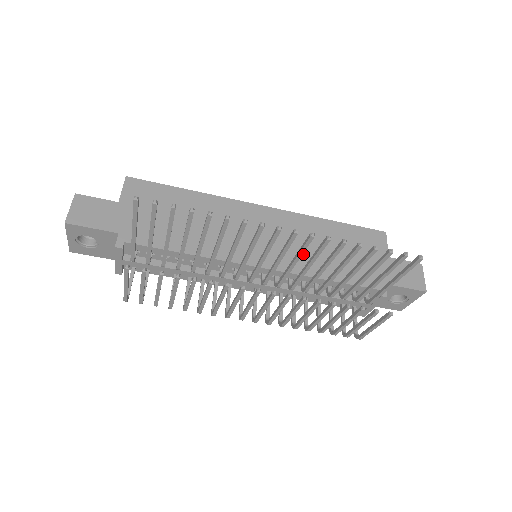
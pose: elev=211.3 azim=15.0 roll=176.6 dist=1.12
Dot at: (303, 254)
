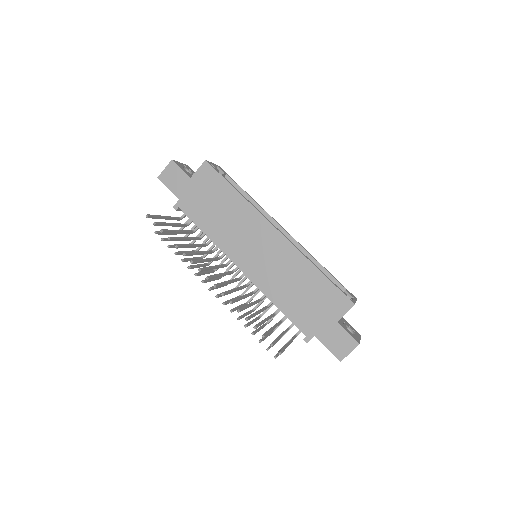
Dot at: (275, 279)
